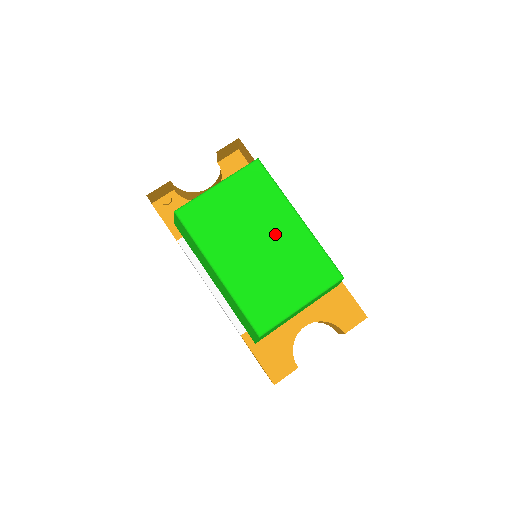
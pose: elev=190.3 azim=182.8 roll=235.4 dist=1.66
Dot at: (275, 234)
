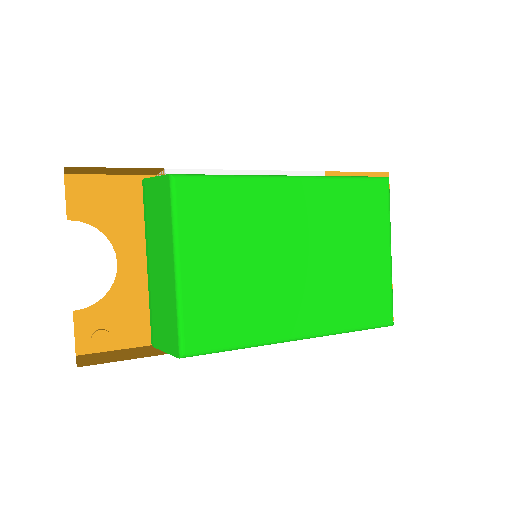
Dot at: (296, 228)
